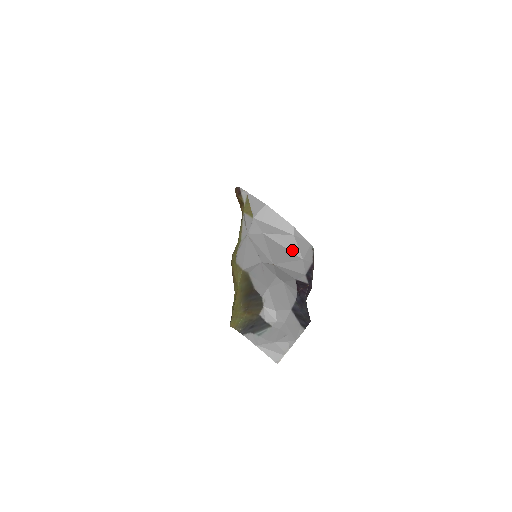
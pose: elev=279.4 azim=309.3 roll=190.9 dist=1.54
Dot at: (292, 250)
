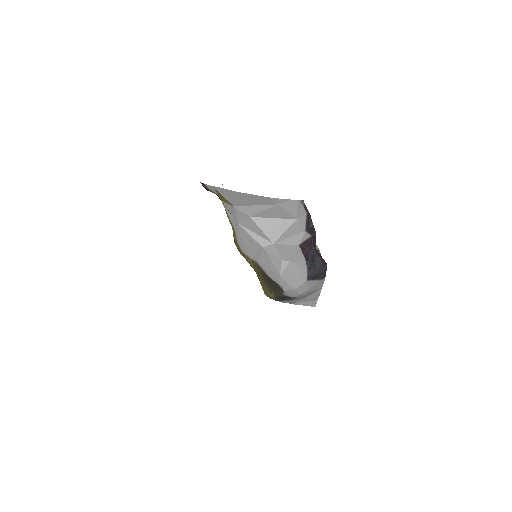
Dot at: (283, 217)
